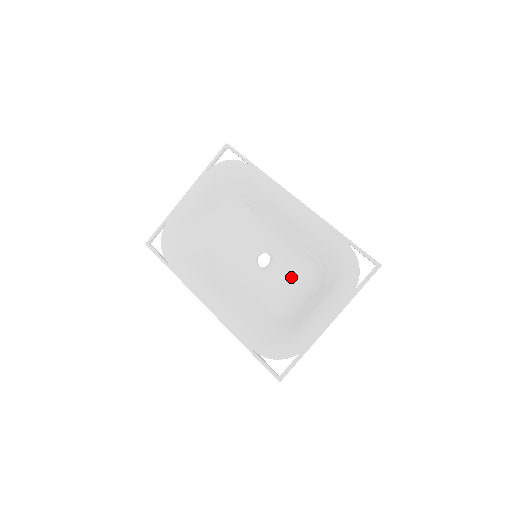
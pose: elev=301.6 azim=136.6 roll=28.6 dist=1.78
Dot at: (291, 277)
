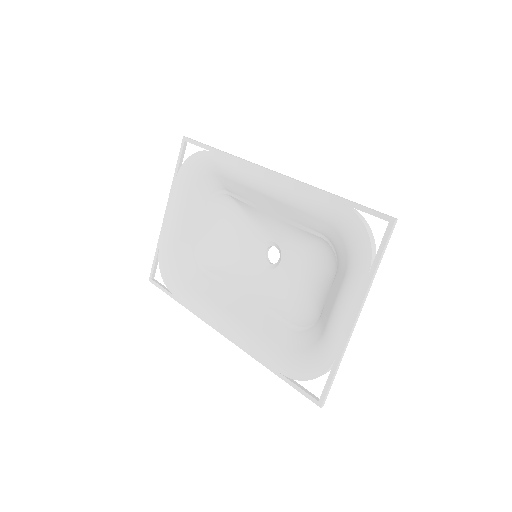
Dot at: (306, 267)
